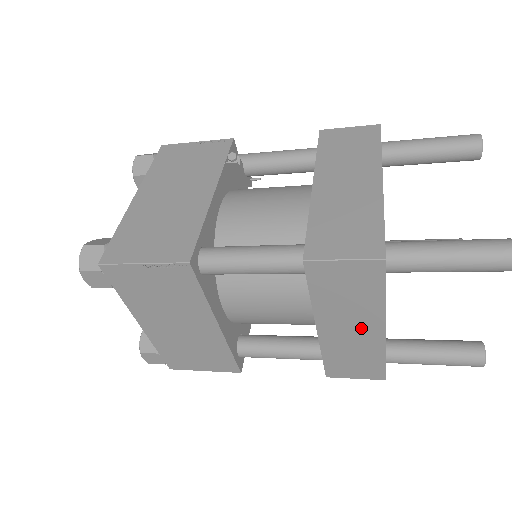
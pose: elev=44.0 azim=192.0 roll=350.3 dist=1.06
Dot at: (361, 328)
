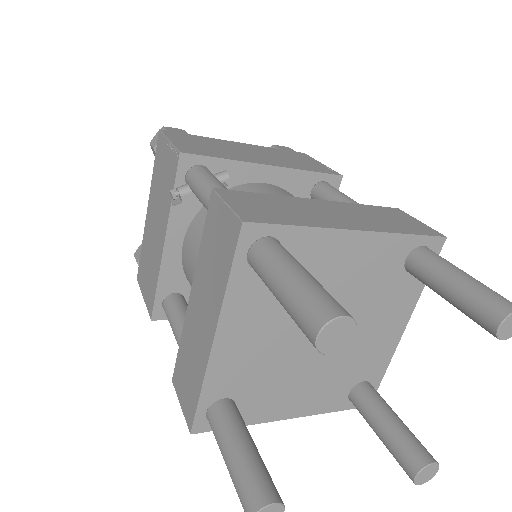
Dot at: occluded
